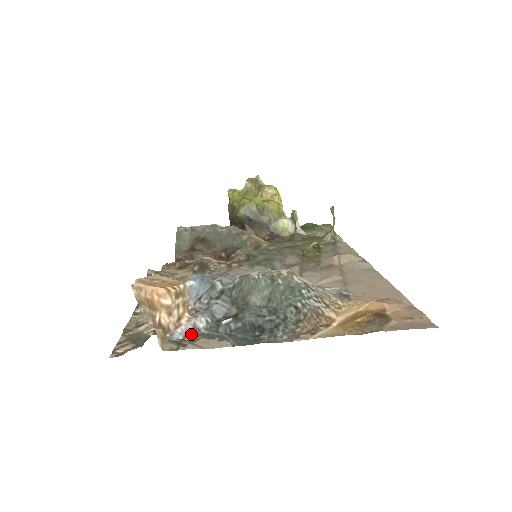
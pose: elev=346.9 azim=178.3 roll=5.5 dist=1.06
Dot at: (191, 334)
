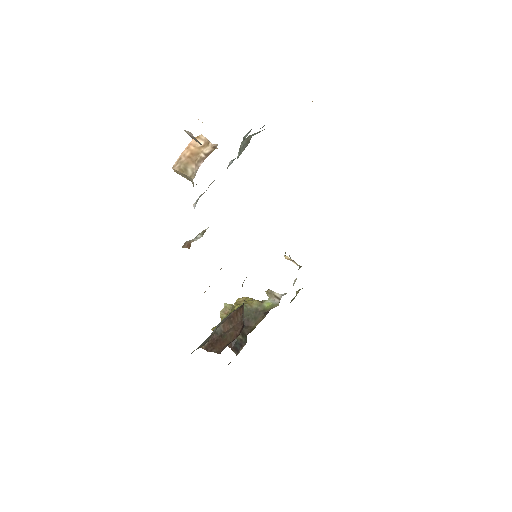
Dot at: occluded
